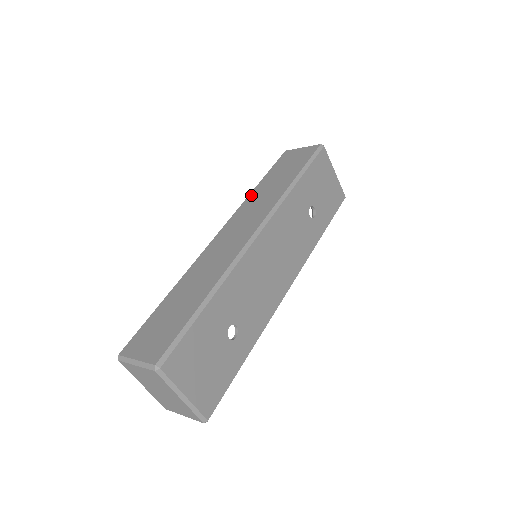
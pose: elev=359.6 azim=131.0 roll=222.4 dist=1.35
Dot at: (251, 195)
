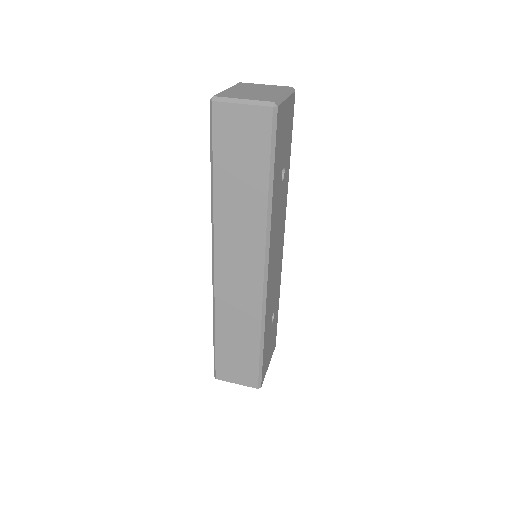
Dot at: (217, 206)
